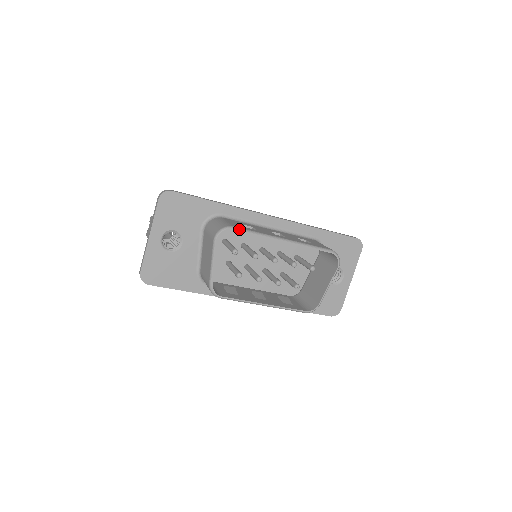
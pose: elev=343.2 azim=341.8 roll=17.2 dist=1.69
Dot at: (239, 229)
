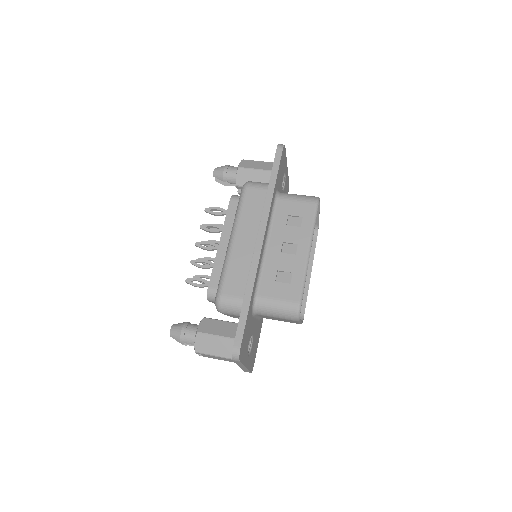
Dot at: (302, 297)
